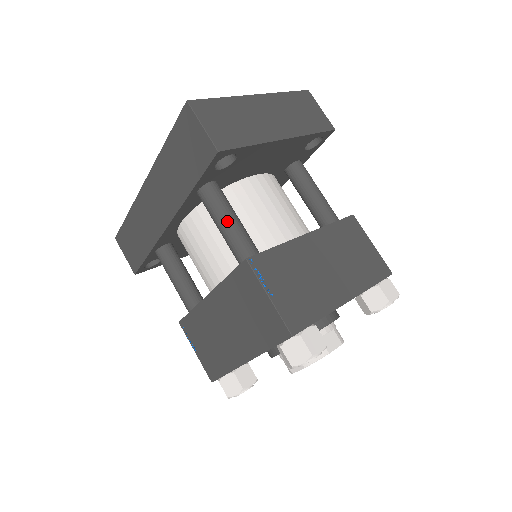
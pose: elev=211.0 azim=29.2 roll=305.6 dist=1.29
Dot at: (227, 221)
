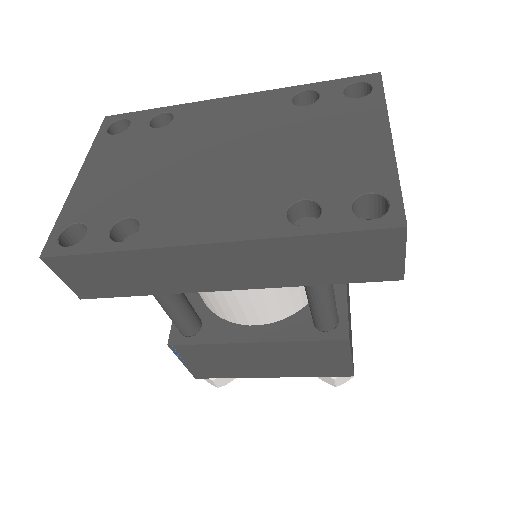
Dot at: (331, 301)
